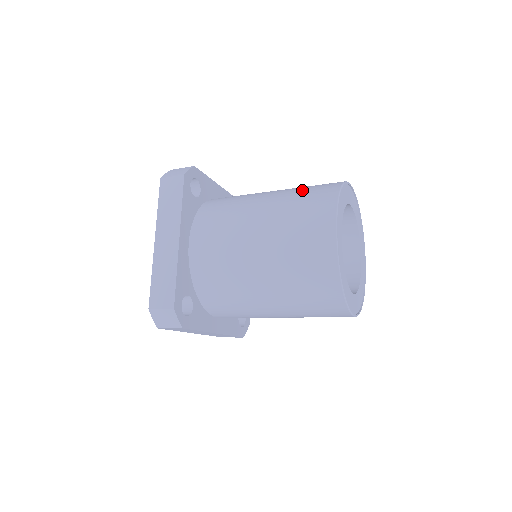
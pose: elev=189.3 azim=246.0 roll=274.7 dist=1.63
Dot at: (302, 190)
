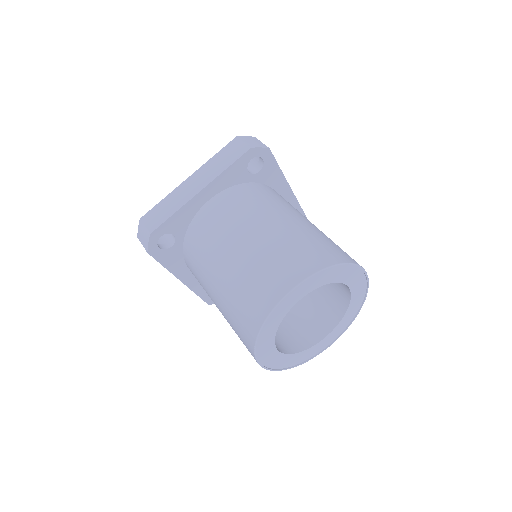
Dot at: (316, 238)
